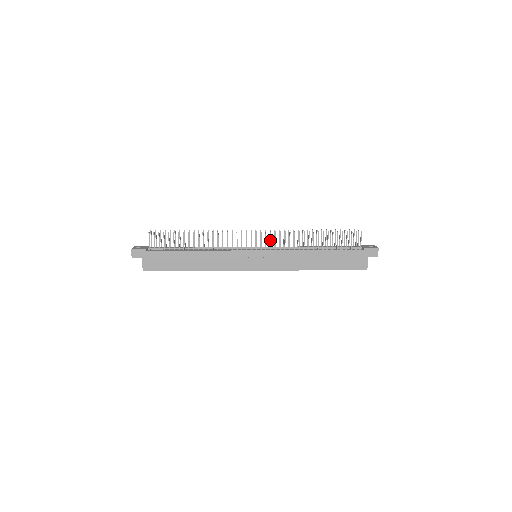
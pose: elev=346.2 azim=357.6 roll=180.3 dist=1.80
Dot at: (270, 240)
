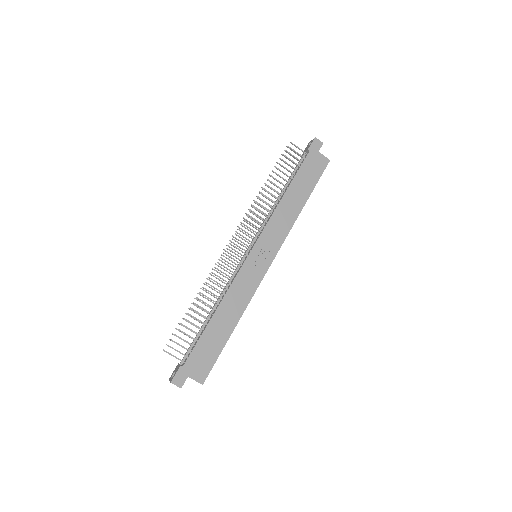
Dot at: occluded
